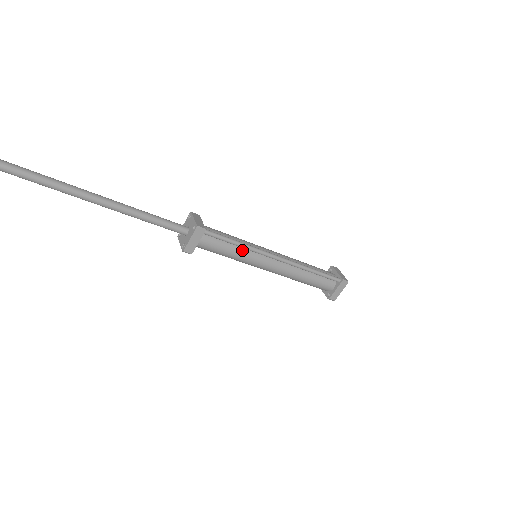
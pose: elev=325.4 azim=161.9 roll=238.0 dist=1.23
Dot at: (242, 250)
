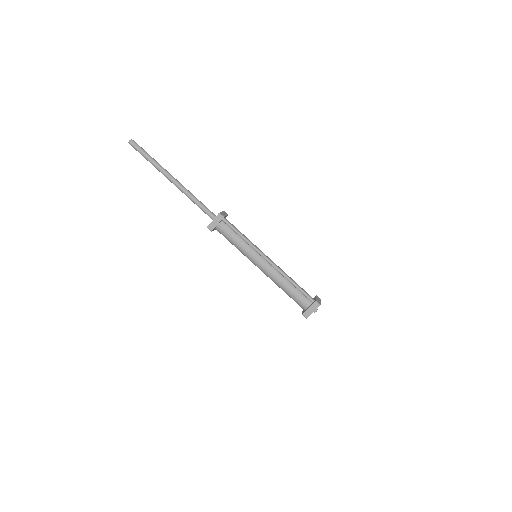
Dot at: (245, 244)
